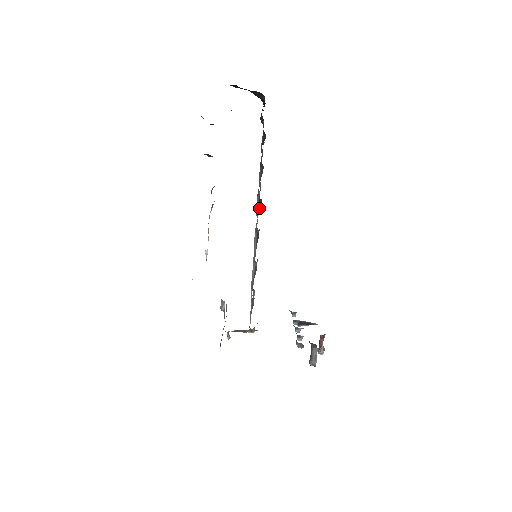
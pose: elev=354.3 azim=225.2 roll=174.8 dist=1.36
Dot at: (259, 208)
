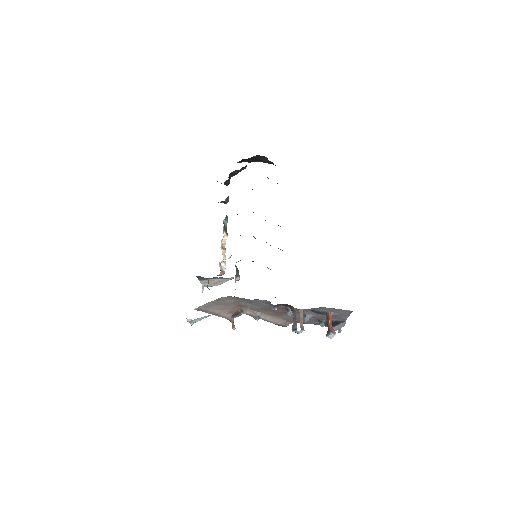
Dot at: occluded
